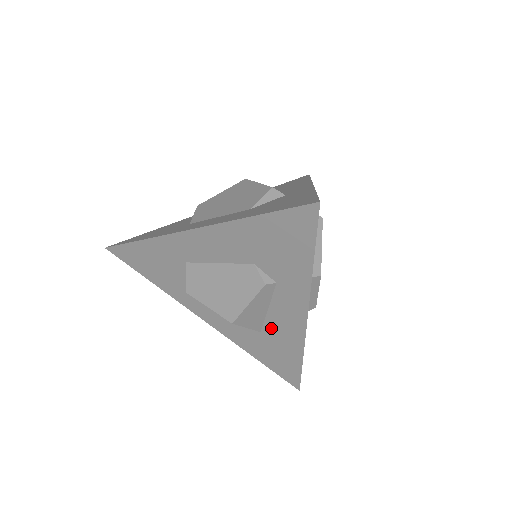
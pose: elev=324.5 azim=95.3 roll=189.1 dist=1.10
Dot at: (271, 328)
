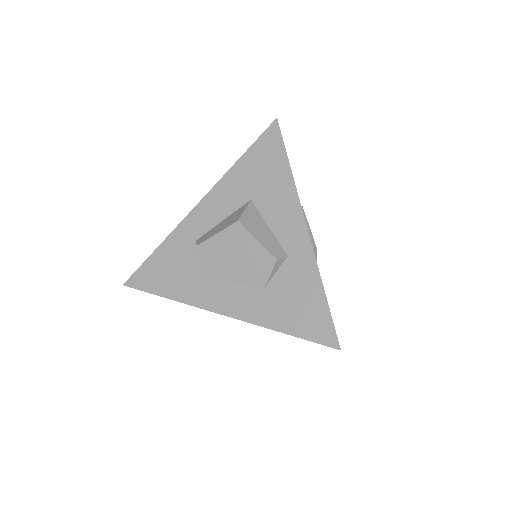
Dot at: occluded
